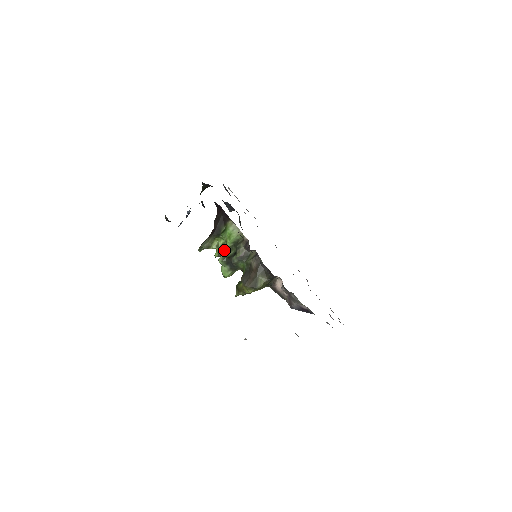
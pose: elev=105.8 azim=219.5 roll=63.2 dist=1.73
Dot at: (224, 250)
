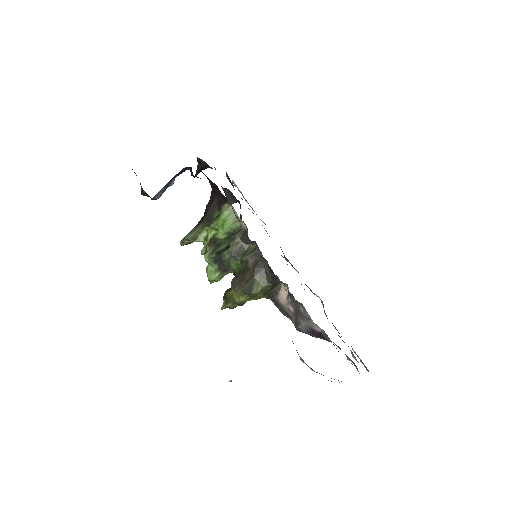
Dot at: (214, 244)
